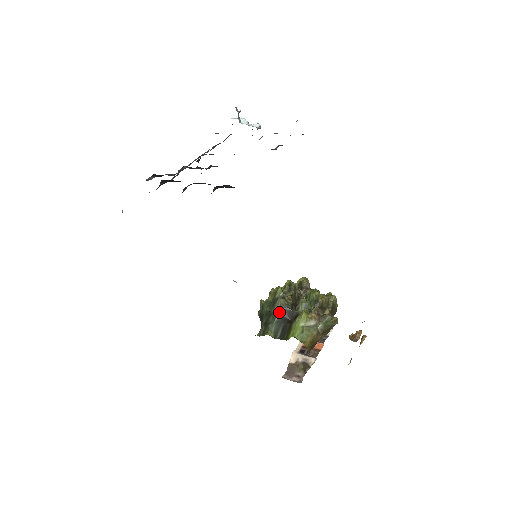
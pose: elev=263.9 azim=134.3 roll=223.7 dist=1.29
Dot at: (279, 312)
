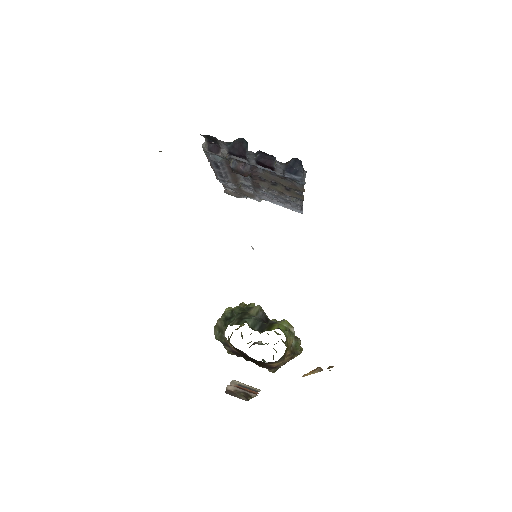
Dot at: (257, 313)
